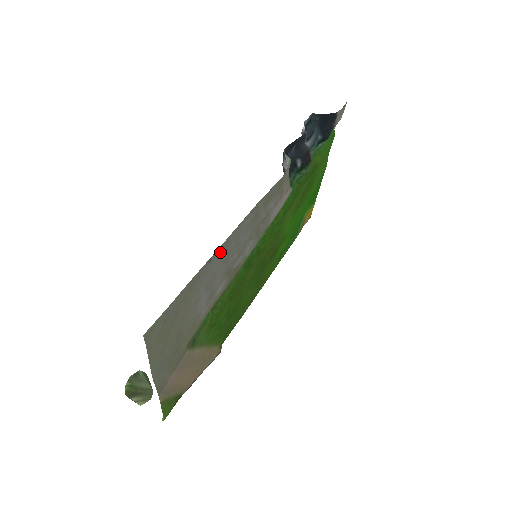
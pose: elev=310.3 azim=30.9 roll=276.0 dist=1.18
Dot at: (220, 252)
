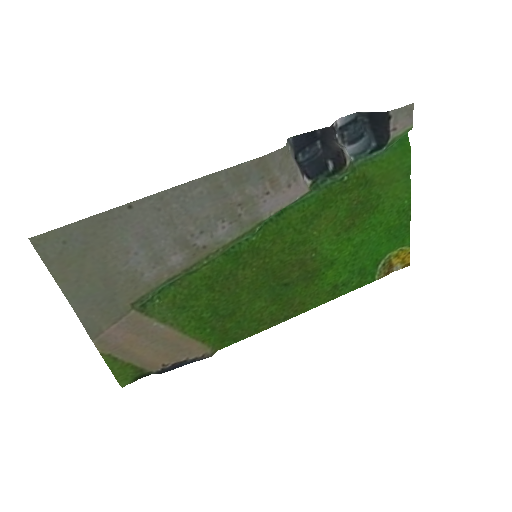
Dot at: (150, 205)
